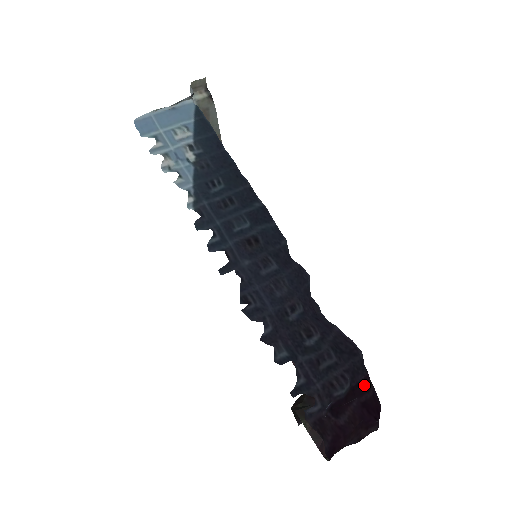
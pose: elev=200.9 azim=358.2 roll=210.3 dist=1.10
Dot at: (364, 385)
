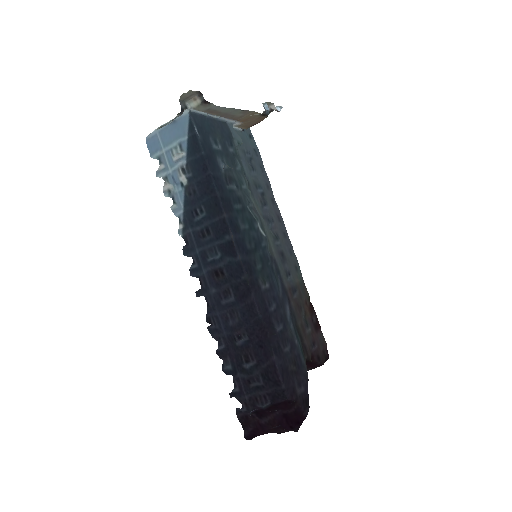
Dot at: (286, 405)
